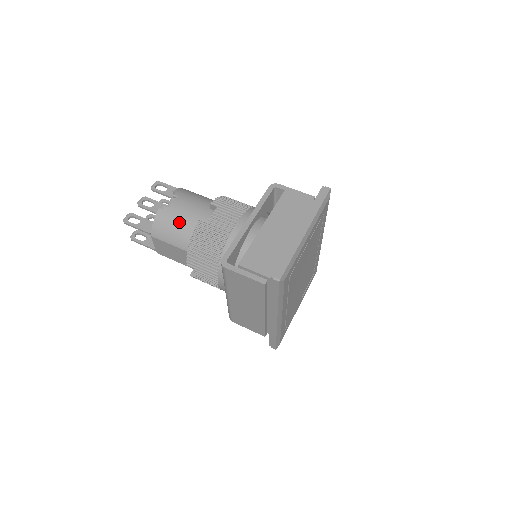
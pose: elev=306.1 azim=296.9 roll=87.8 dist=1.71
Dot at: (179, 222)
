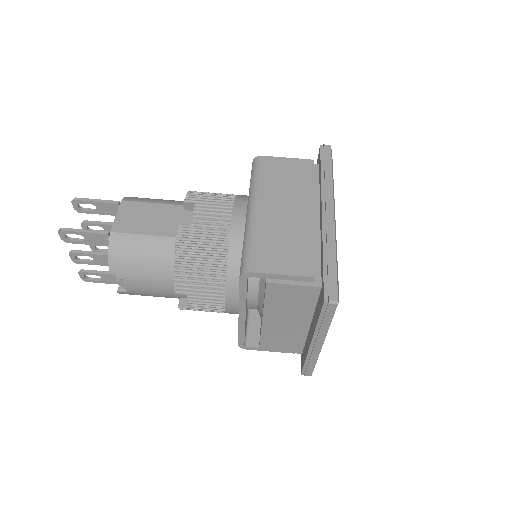
Dot at: occluded
